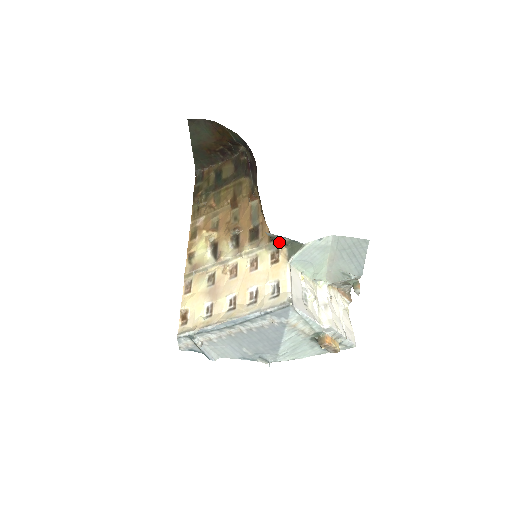
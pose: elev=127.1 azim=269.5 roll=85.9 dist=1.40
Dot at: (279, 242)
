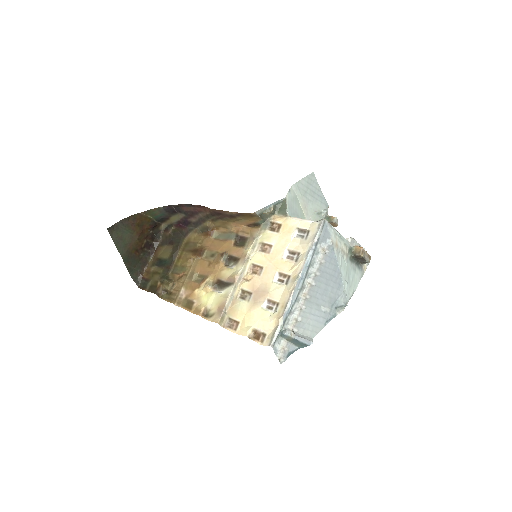
Dot at: (267, 217)
